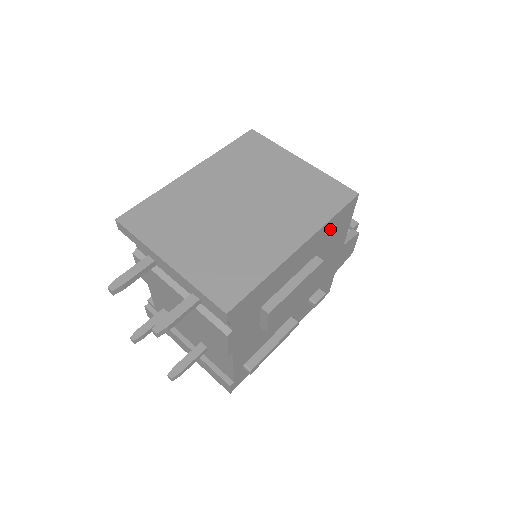
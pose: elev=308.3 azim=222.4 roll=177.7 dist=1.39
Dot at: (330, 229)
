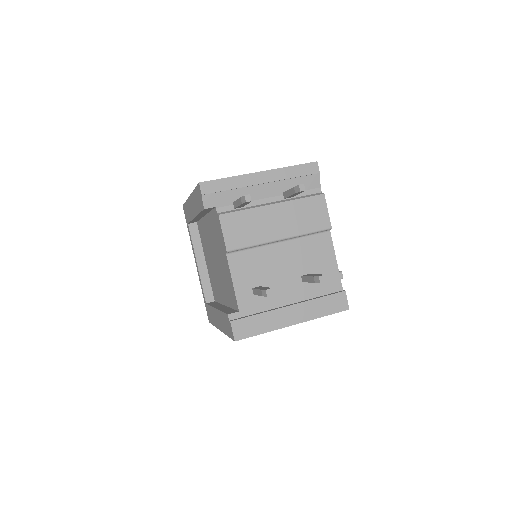
Dot at: occluded
